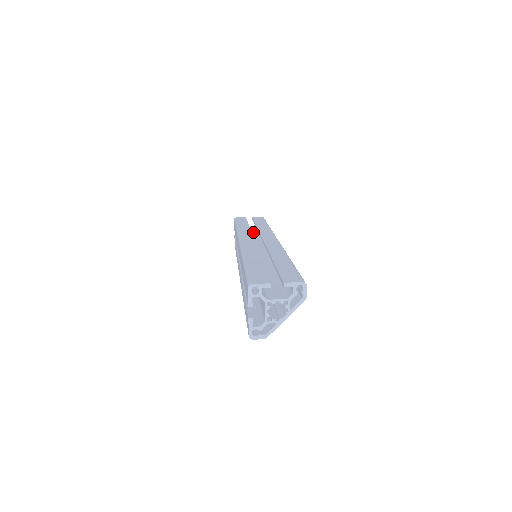
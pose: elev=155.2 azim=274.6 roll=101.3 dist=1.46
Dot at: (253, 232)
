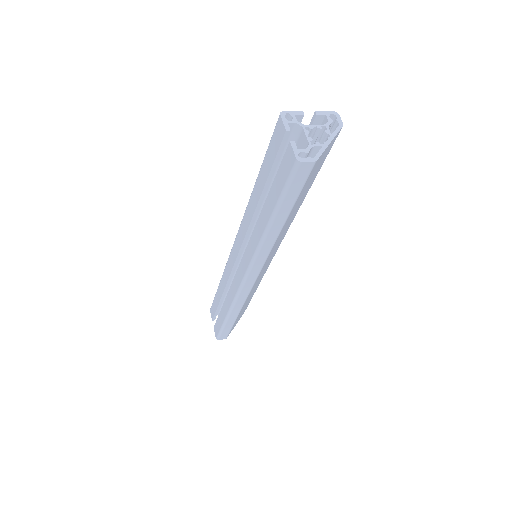
Dot at: occluded
